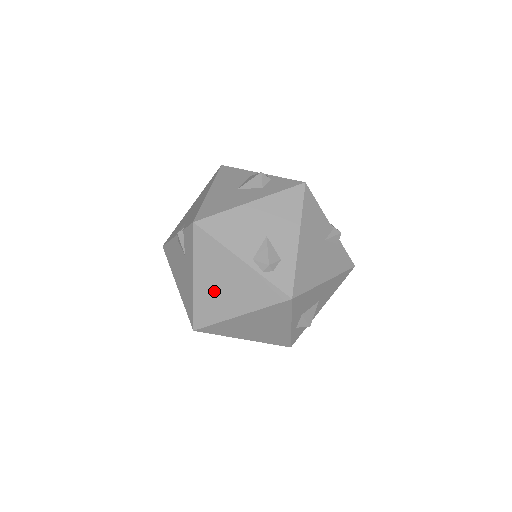
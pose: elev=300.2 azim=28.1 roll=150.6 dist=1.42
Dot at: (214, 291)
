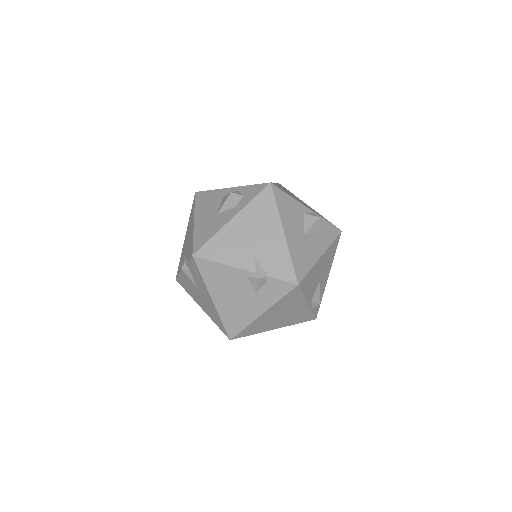
Dot at: (271, 319)
